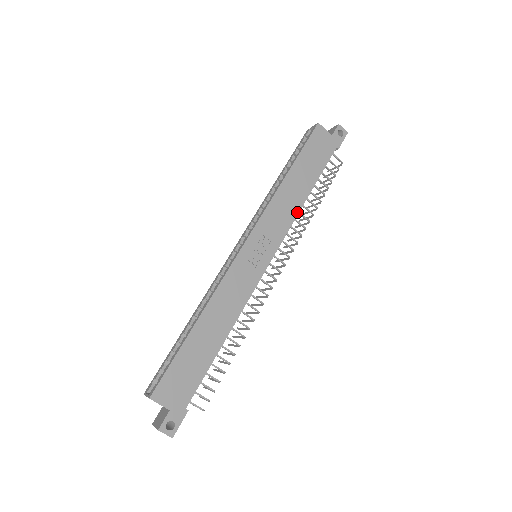
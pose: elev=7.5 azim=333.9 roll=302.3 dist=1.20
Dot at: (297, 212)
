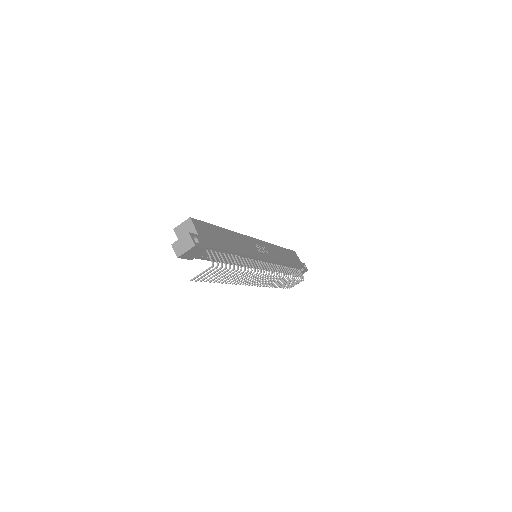
Dot at: (282, 262)
